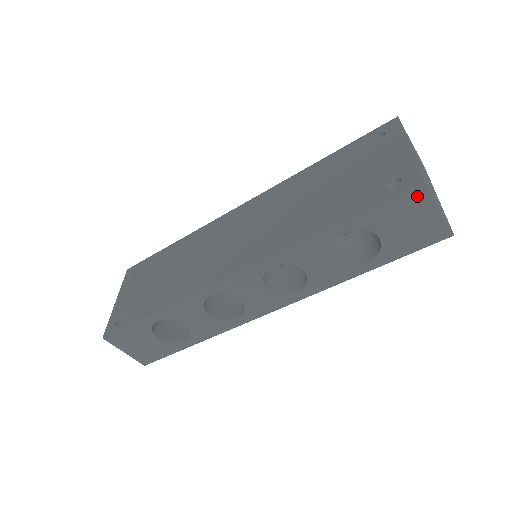
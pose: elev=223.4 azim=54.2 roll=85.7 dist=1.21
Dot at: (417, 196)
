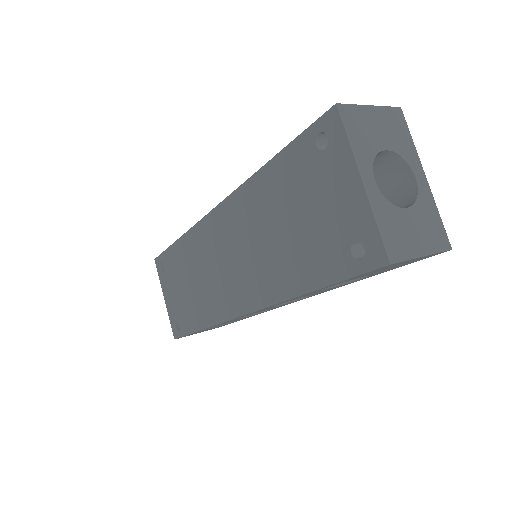
Dot at: (388, 266)
